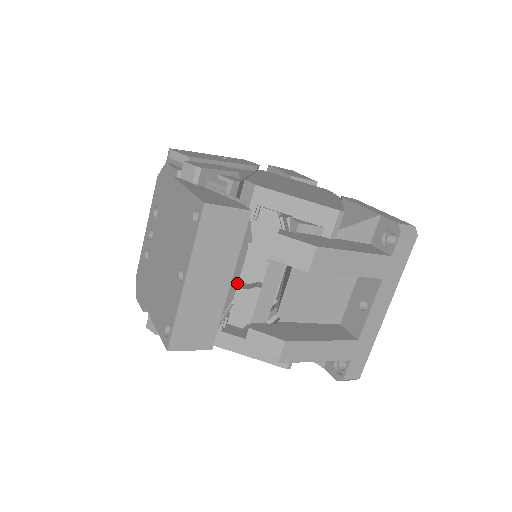
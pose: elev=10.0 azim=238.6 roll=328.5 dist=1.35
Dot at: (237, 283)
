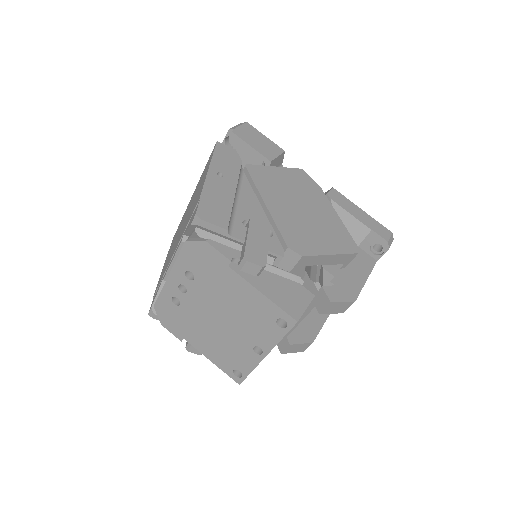
Dot at: occluded
